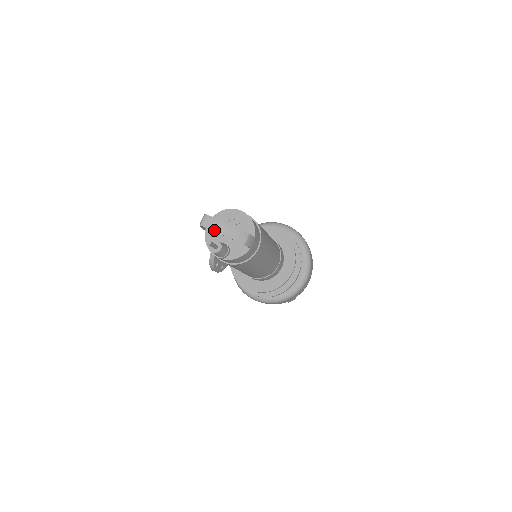
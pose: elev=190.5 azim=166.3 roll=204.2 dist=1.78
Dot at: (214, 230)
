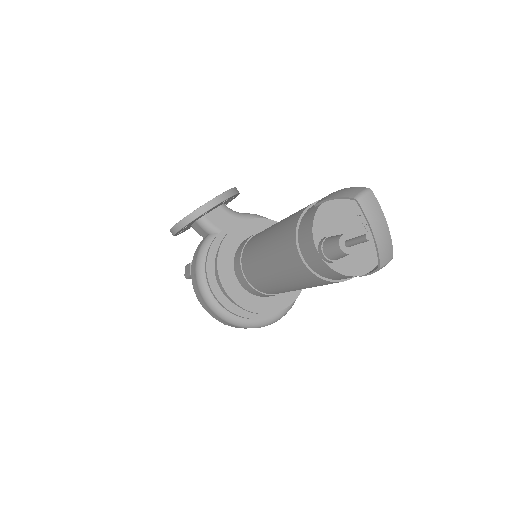
Dot at: (370, 221)
